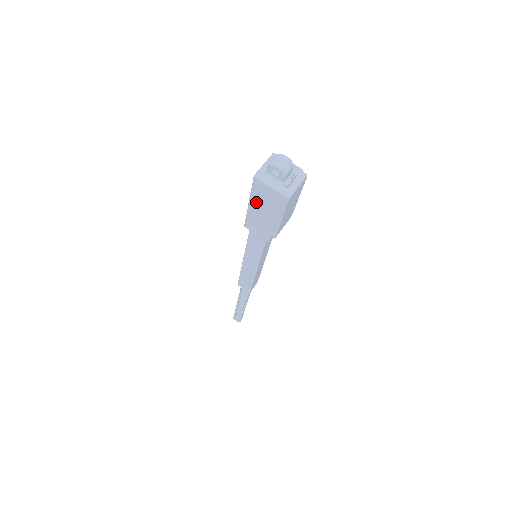
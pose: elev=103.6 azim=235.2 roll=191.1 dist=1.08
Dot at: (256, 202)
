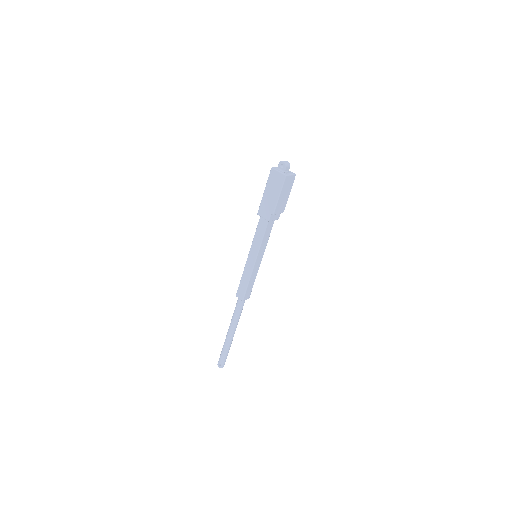
Dot at: (269, 187)
